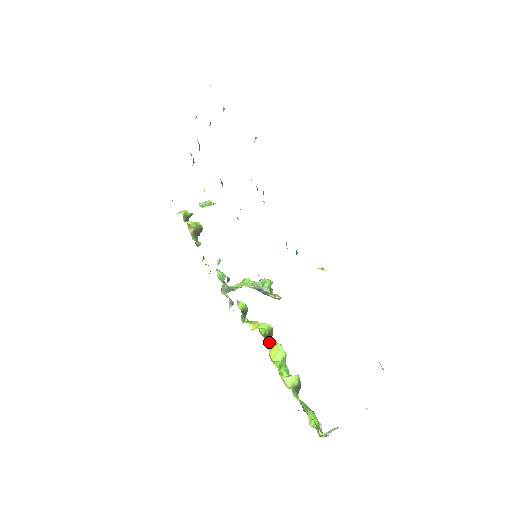
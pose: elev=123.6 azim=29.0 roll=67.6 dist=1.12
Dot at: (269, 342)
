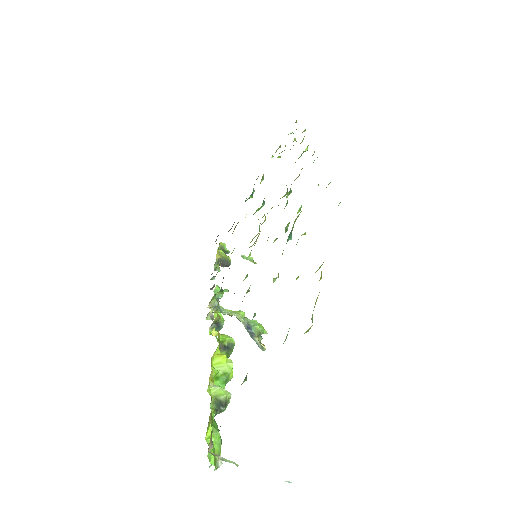
Dot at: occluded
